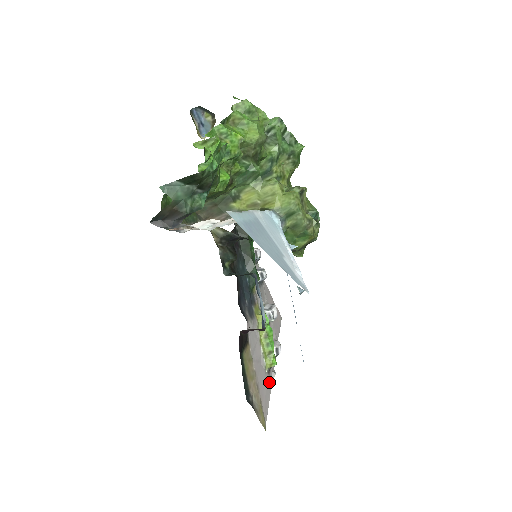
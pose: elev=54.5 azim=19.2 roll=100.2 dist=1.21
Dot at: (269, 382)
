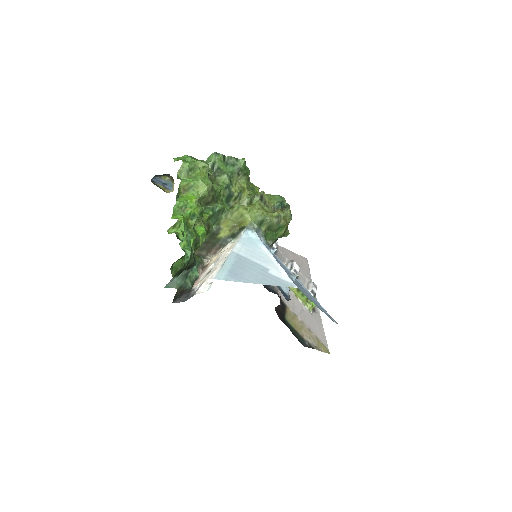
Dot at: (318, 318)
